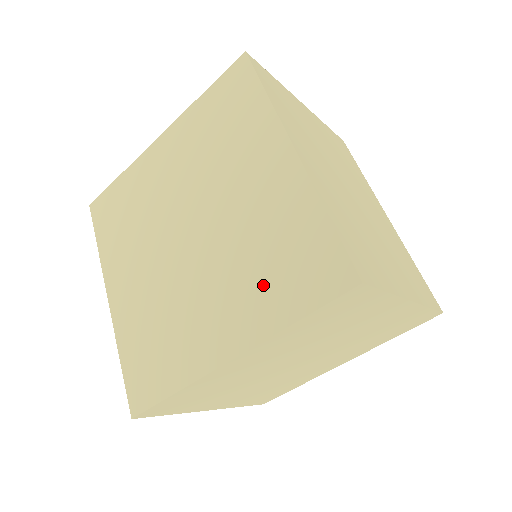
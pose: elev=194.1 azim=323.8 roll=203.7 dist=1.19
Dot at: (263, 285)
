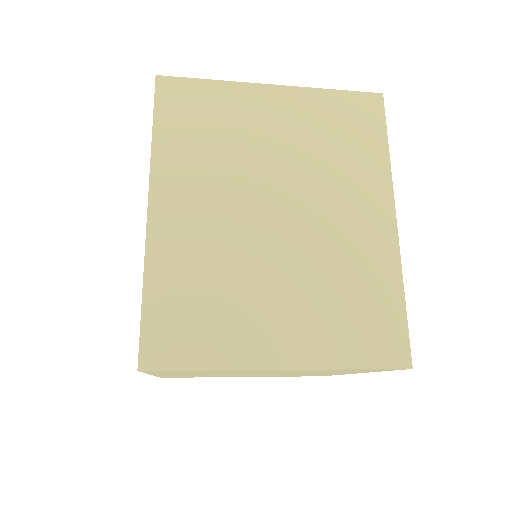
Dot at: occluded
